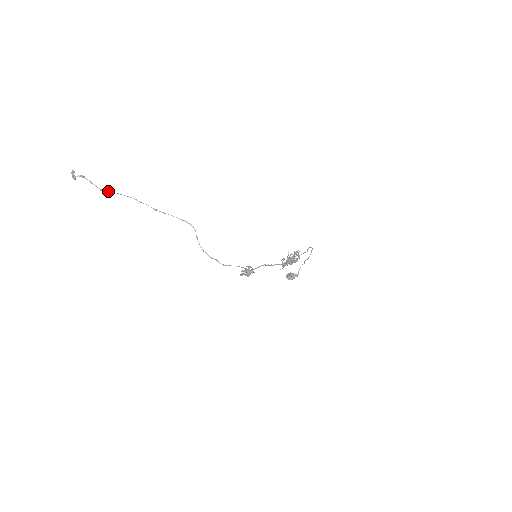
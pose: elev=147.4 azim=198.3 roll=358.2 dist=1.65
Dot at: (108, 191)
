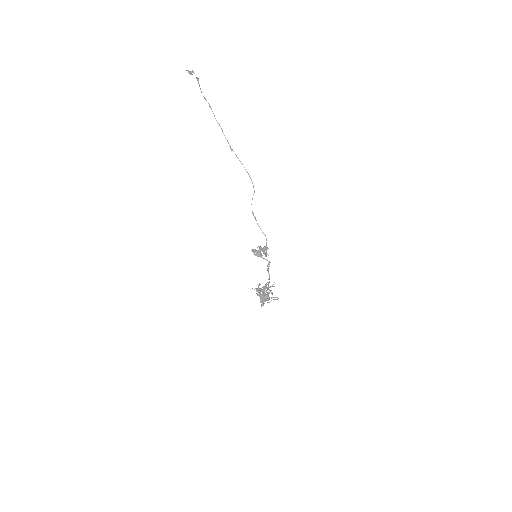
Dot at: occluded
